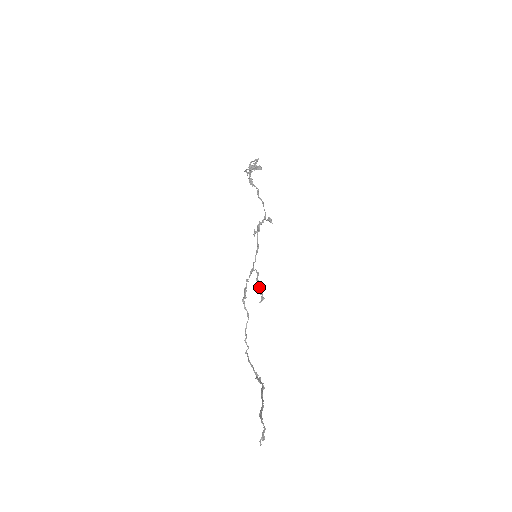
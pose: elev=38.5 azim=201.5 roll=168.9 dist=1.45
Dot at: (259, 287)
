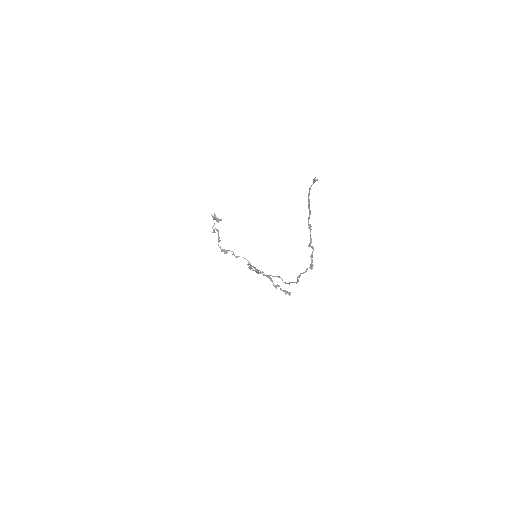
Dot at: (280, 288)
